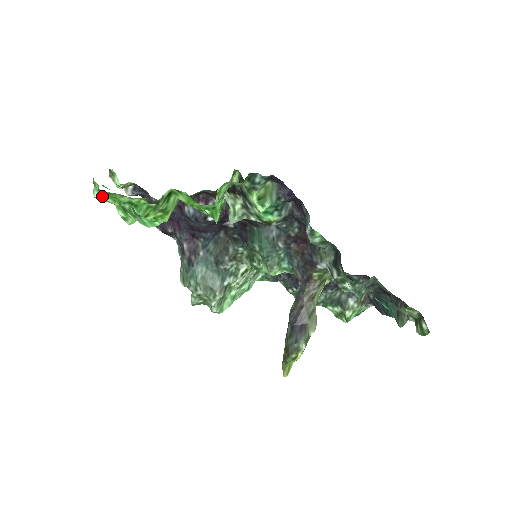
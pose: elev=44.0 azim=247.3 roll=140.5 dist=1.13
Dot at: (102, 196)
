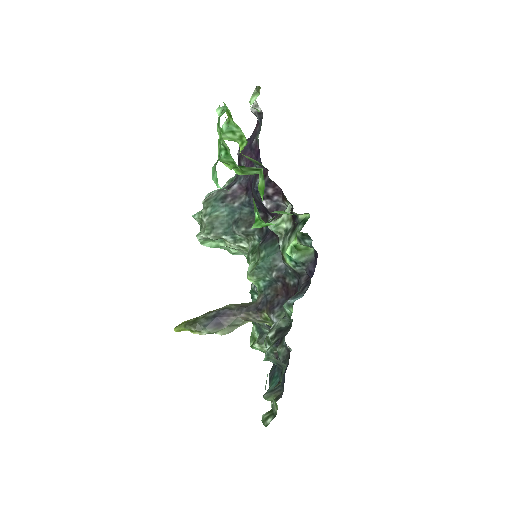
Dot at: (218, 121)
